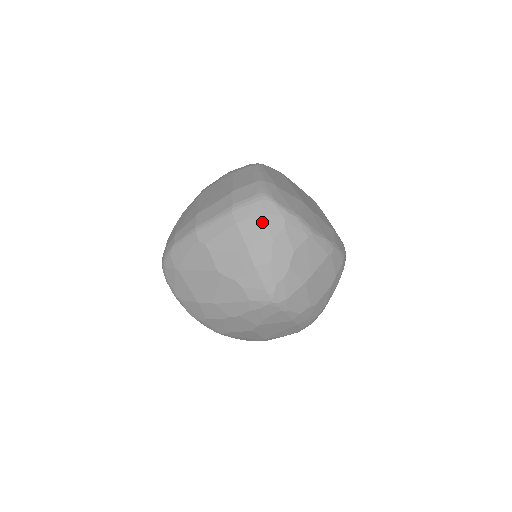
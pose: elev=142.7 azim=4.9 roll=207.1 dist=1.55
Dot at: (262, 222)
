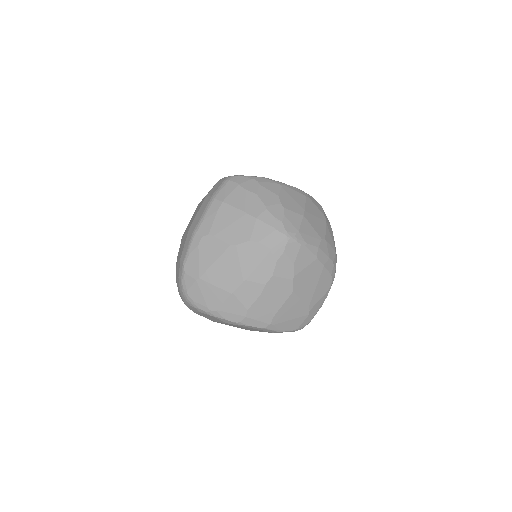
Dot at: (241, 189)
